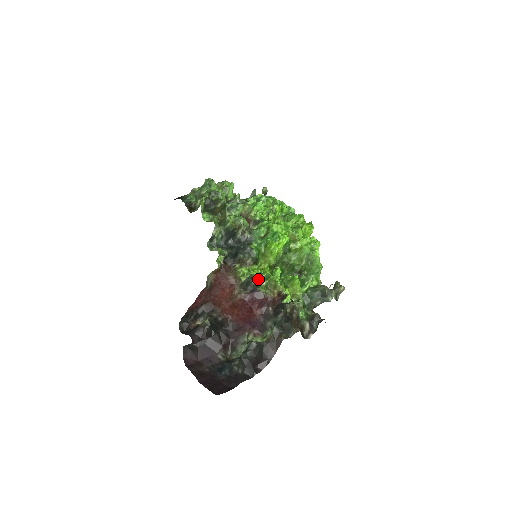
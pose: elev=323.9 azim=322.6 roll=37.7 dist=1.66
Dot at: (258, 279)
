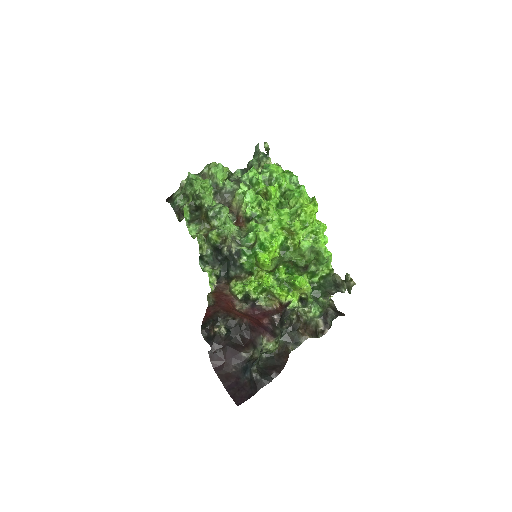
Dot at: (256, 292)
